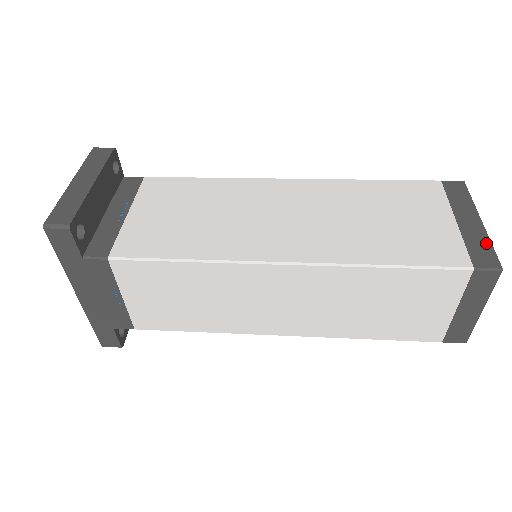
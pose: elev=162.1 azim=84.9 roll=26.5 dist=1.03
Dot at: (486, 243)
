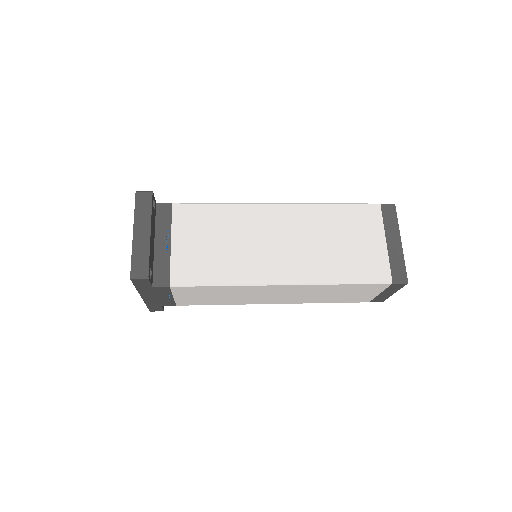
Dot at: (402, 262)
